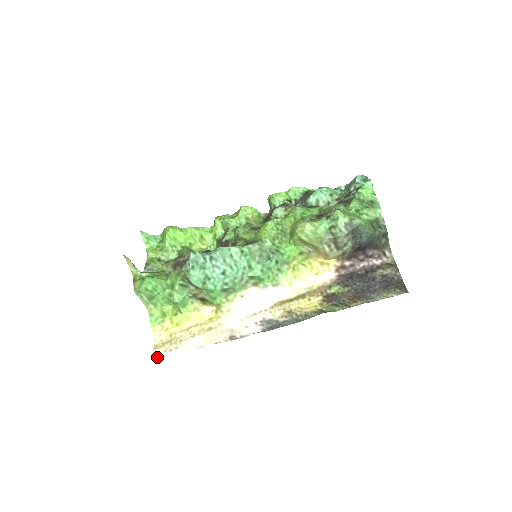
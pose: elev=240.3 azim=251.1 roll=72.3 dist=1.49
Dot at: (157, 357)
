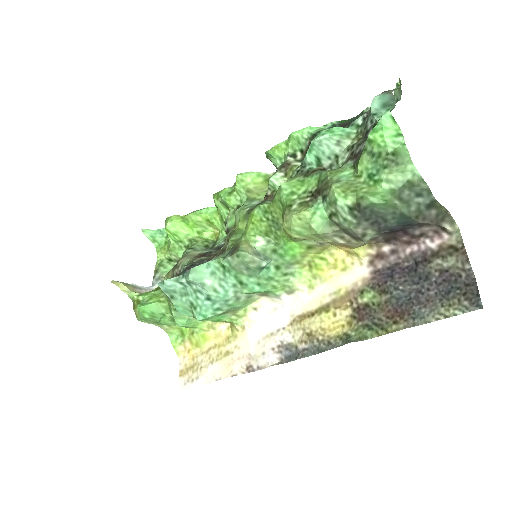
Dot at: (182, 388)
